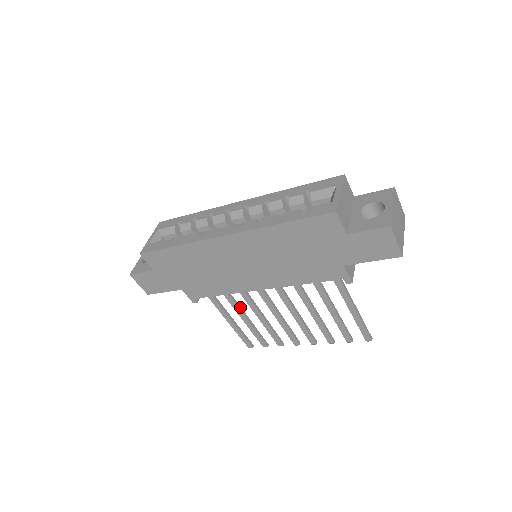
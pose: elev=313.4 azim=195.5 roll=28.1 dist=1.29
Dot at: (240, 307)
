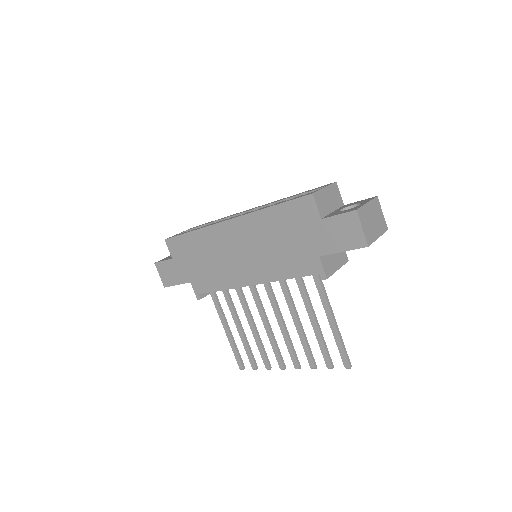
Dot at: occluded
